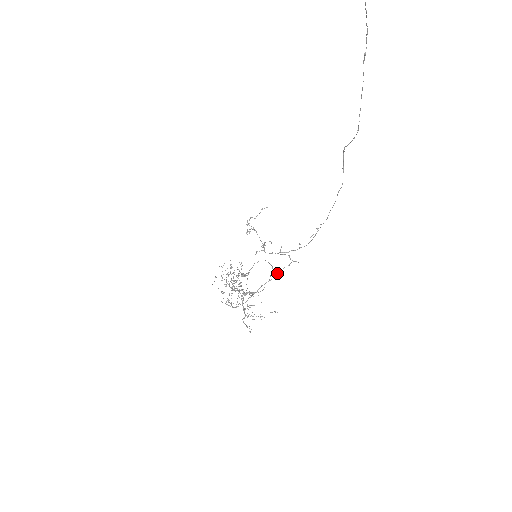
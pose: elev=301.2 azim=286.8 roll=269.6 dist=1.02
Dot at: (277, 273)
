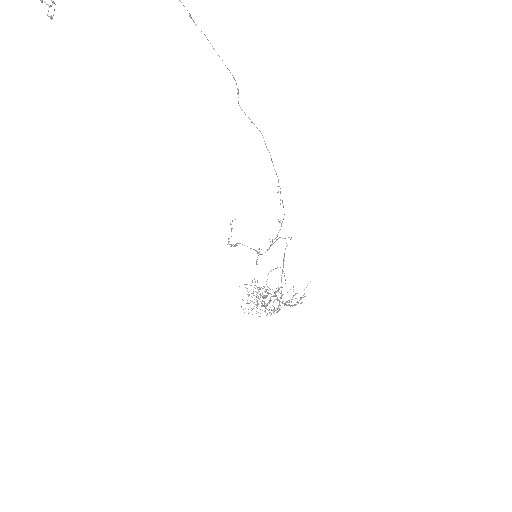
Dot at: (283, 258)
